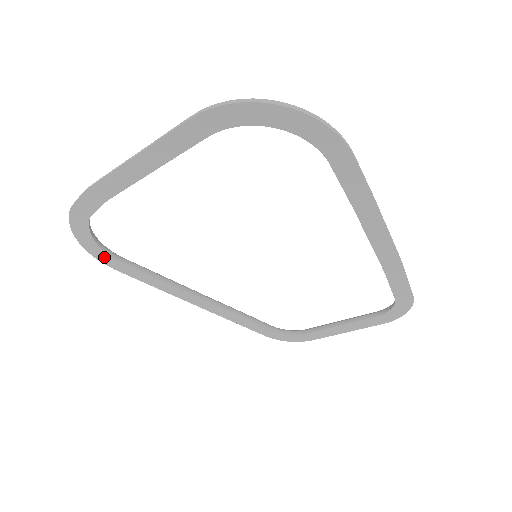
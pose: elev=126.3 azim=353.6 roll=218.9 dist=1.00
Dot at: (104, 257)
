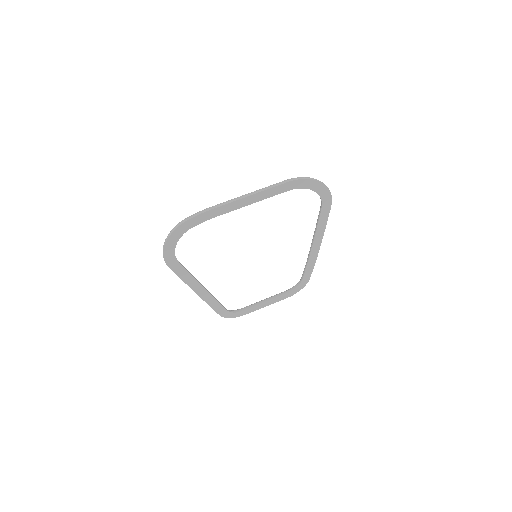
Dot at: (170, 257)
